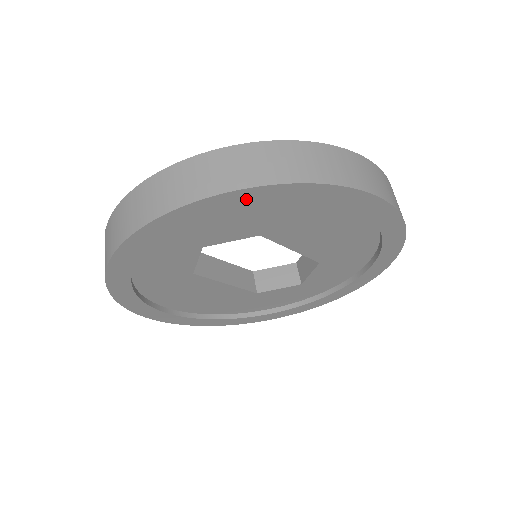
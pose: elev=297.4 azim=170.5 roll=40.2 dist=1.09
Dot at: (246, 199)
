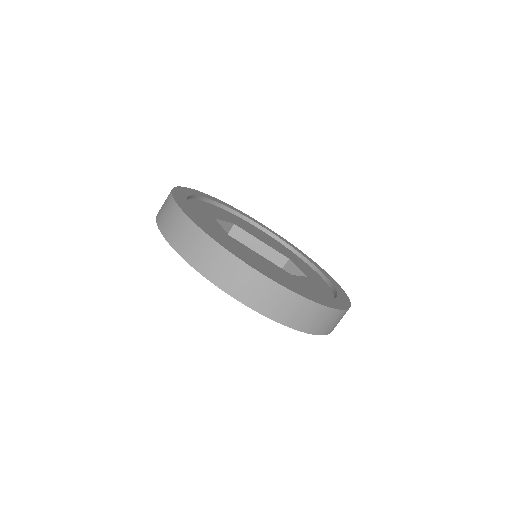
Dot at: occluded
